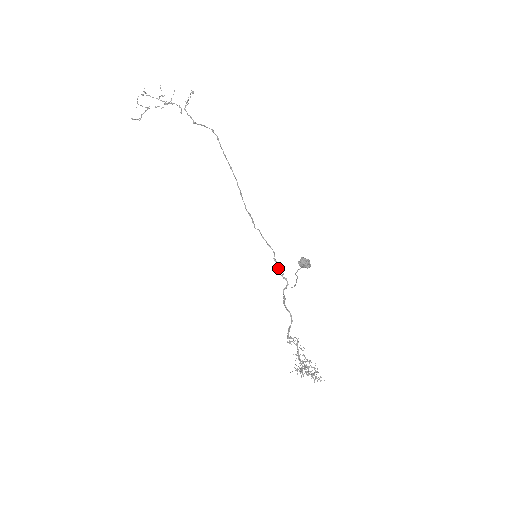
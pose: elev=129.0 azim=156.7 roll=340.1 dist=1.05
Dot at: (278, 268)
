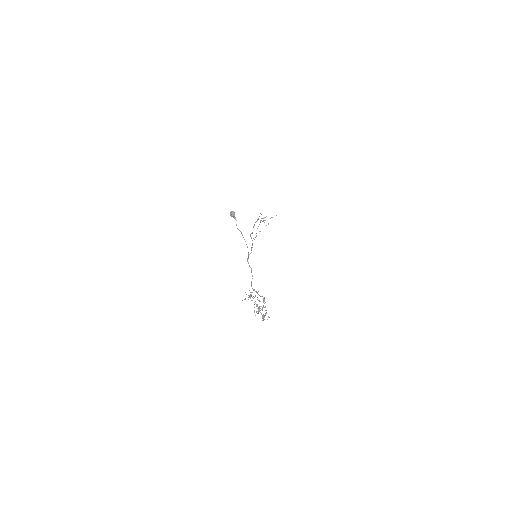
Dot at: occluded
